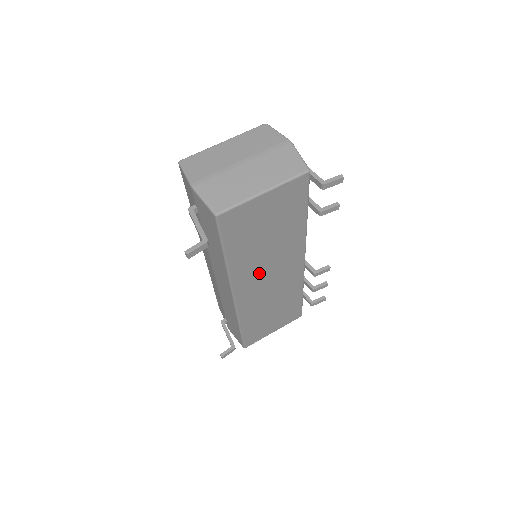
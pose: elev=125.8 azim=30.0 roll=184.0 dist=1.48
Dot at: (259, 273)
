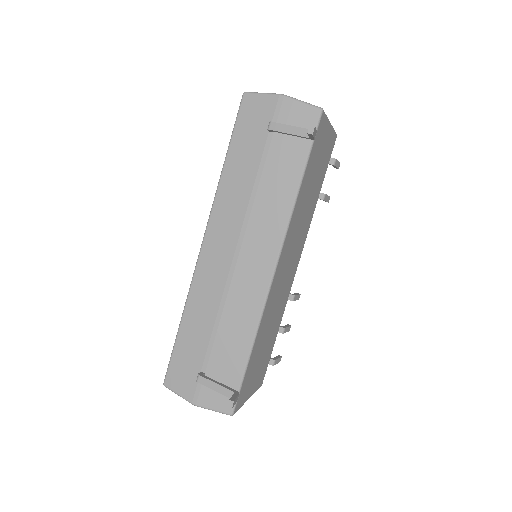
Dot at: (292, 243)
